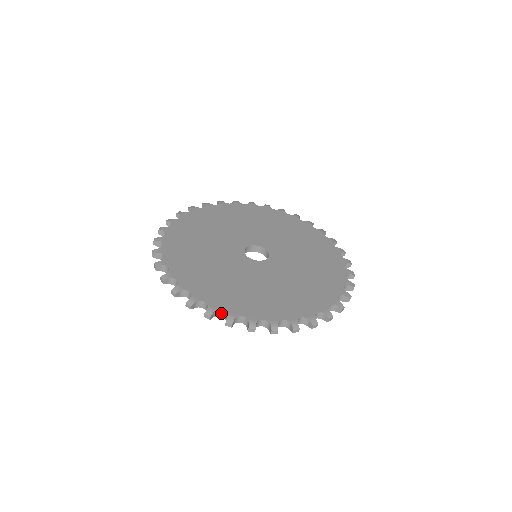
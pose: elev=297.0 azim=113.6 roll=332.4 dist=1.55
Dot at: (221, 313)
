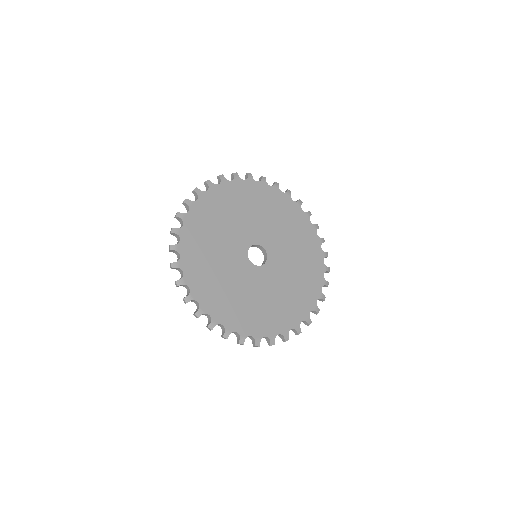
Dot at: (188, 288)
